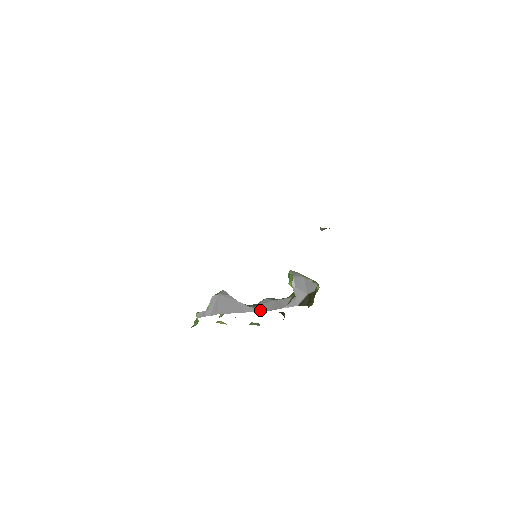
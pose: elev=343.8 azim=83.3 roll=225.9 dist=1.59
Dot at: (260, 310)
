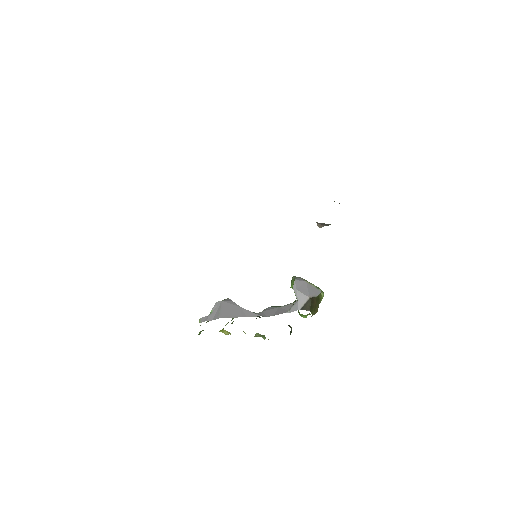
Dot at: (262, 315)
